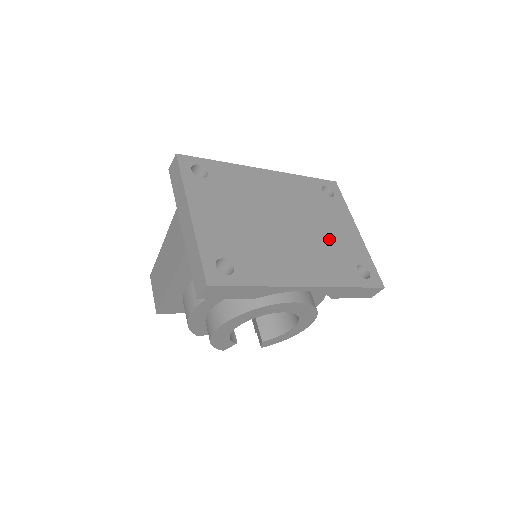
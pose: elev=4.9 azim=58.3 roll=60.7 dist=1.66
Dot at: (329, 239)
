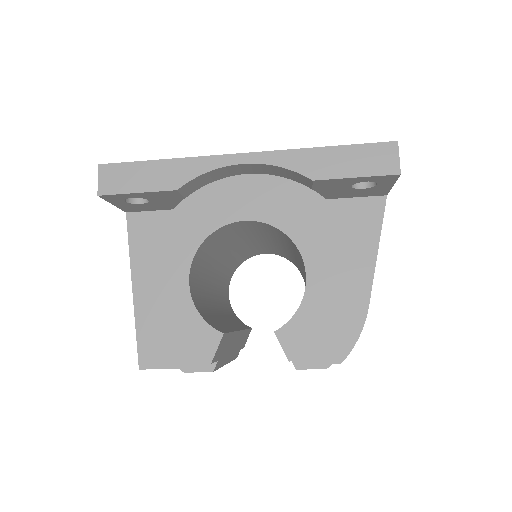
Dot at: occluded
